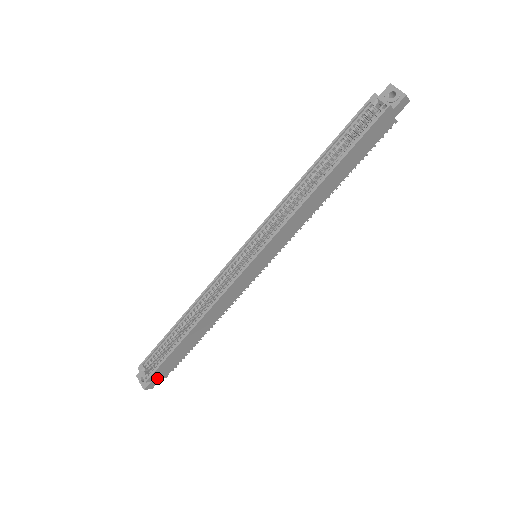
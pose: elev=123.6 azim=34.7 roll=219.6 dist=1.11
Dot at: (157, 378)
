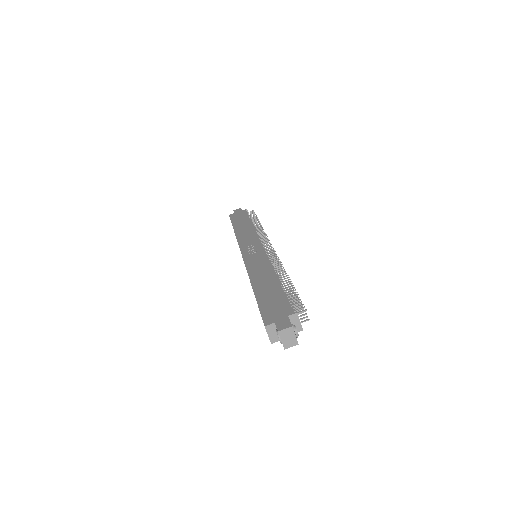
Dot at: occluded
